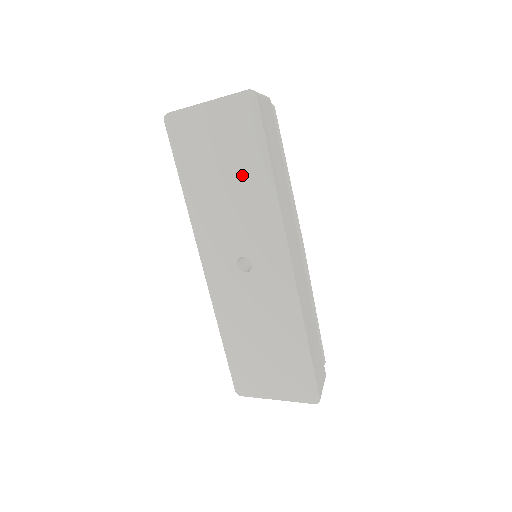
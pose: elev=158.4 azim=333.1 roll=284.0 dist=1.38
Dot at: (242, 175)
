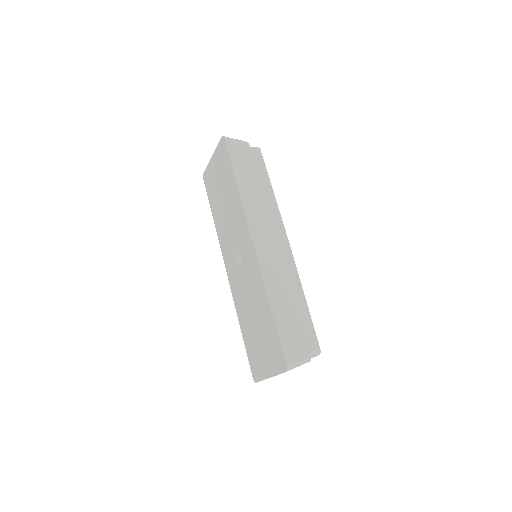
Dot at: (228, 192)
